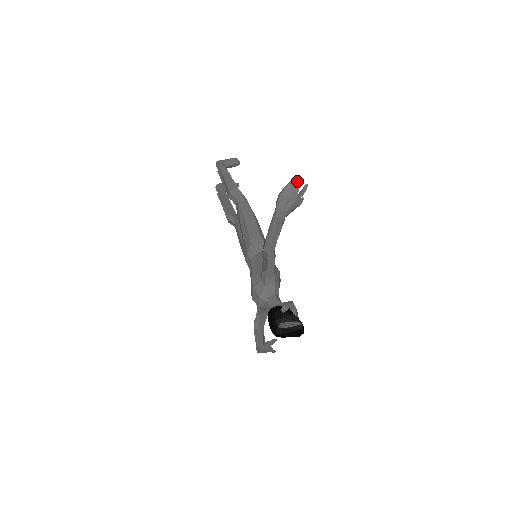
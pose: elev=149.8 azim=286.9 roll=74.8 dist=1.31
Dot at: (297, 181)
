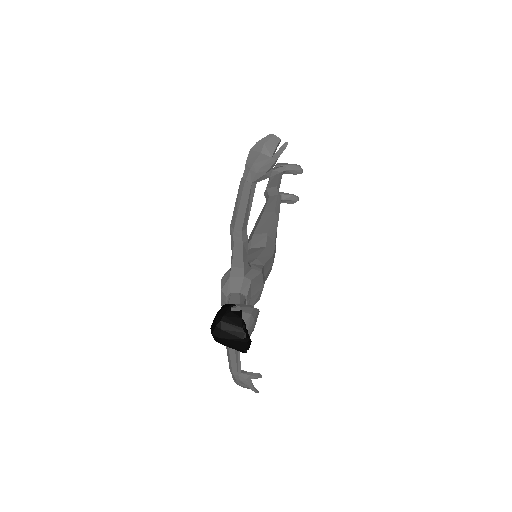
Dot at: (276, 136)
